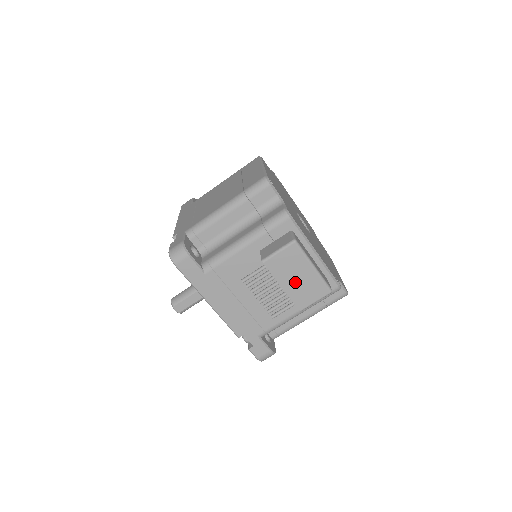
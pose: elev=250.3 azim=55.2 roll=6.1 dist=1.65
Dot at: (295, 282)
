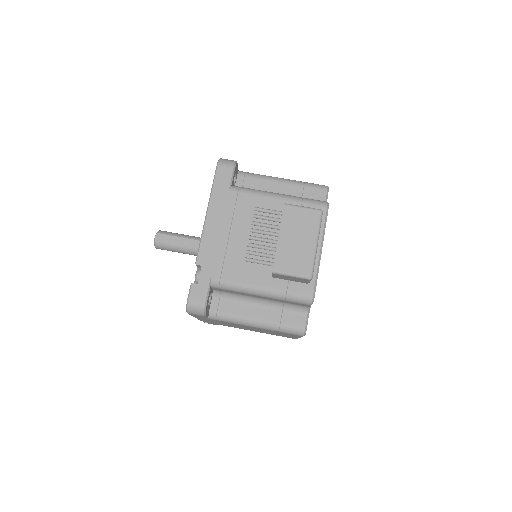
Dot at: (292, 242)
